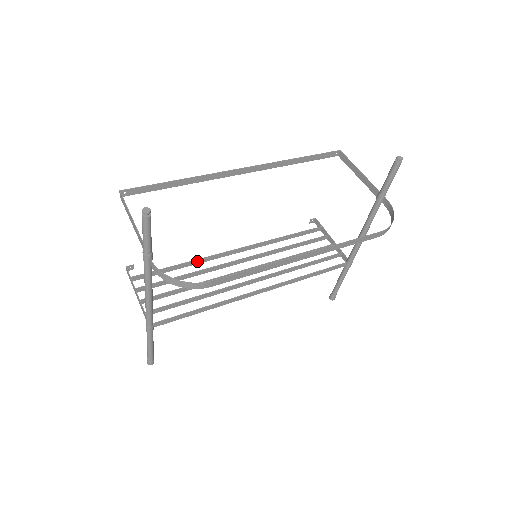
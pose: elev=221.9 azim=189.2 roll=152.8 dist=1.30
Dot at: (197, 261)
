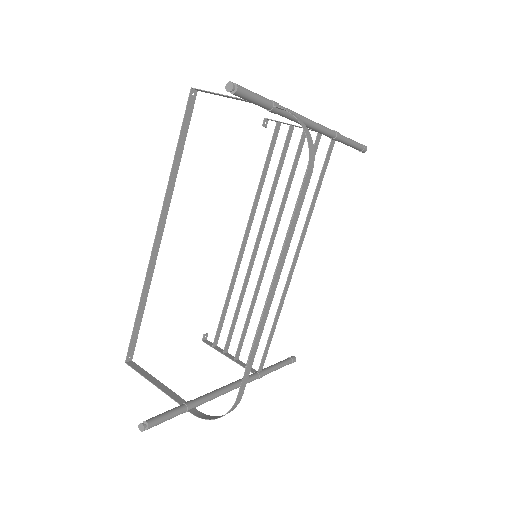
Dot at: (232, 284)
